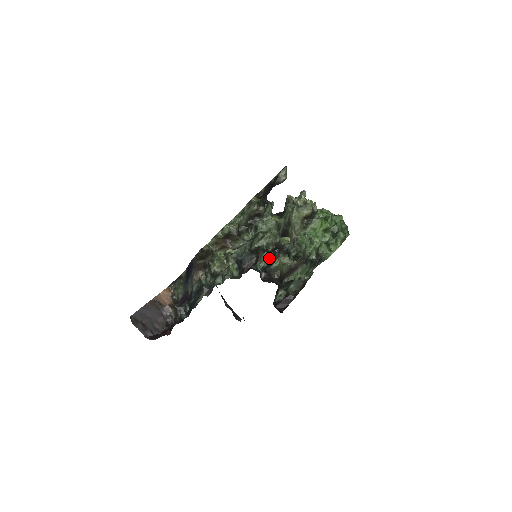
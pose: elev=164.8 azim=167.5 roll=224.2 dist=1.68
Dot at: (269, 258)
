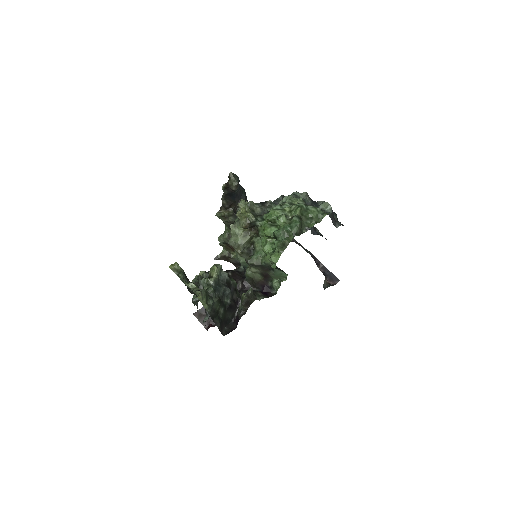
Dot at: occluded
